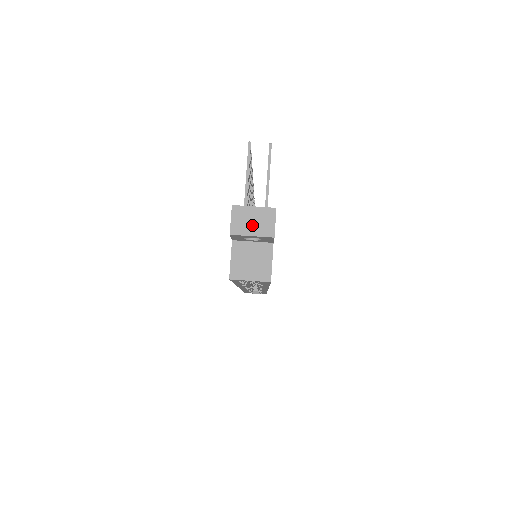
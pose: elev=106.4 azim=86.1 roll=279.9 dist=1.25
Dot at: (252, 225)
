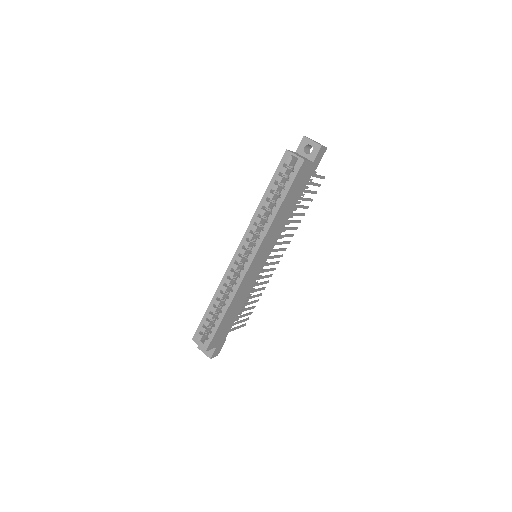
Dot at: (315, 141)
